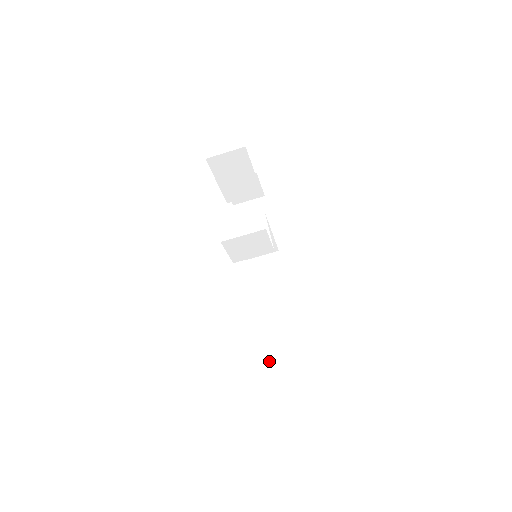
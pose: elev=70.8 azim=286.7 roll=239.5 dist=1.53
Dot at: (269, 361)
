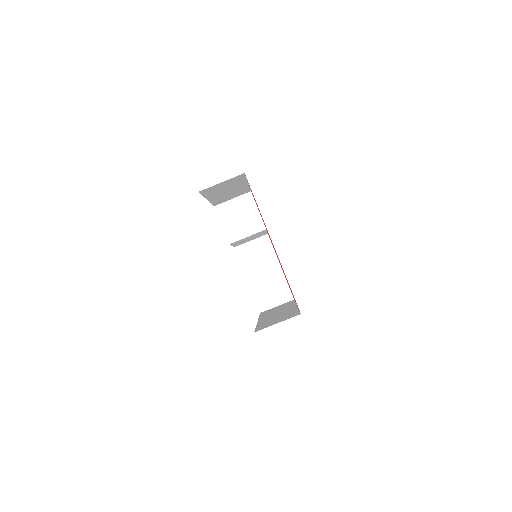
Dot at: (258, 328)
